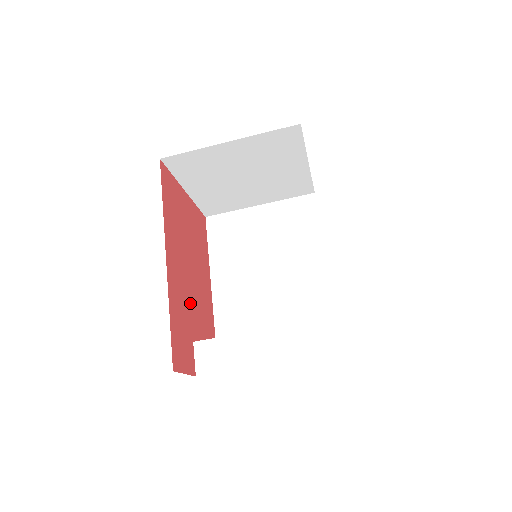
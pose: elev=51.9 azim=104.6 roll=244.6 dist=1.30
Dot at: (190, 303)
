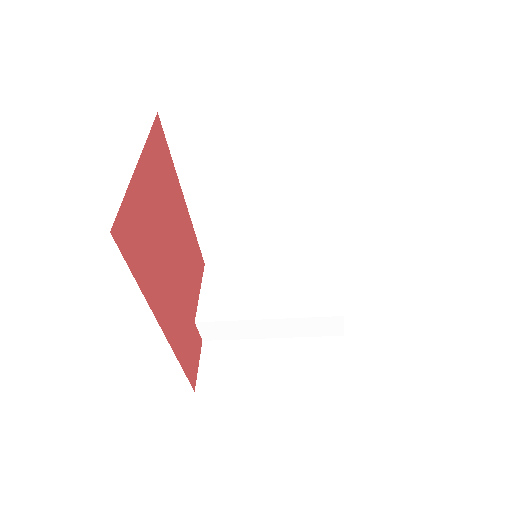
Dot at: (184, 297)
